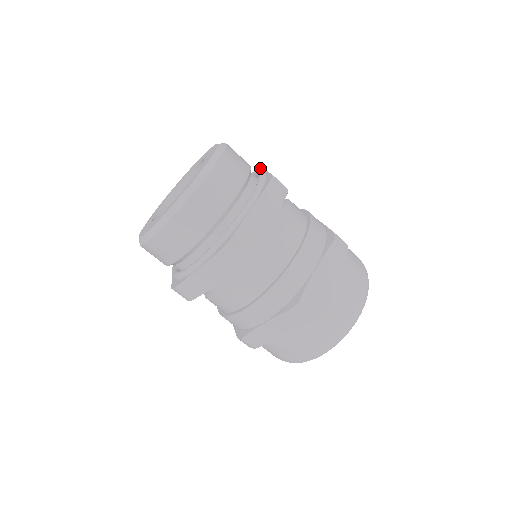
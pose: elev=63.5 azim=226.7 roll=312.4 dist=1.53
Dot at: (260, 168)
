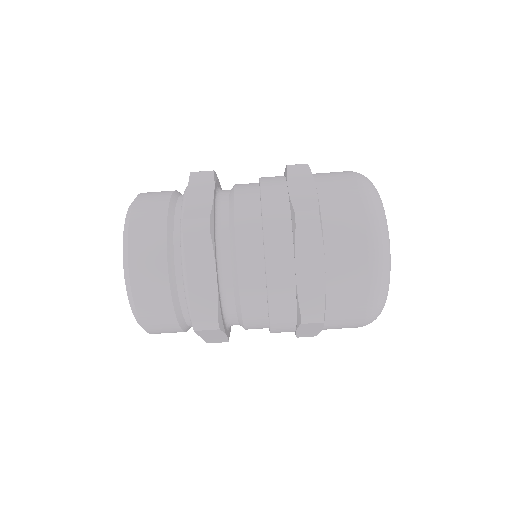
Dot at: occluded
